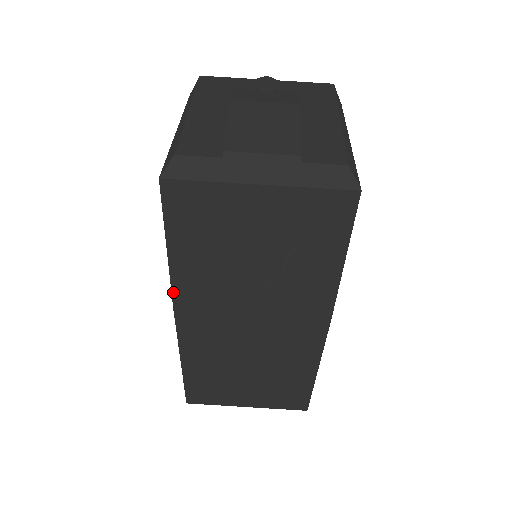
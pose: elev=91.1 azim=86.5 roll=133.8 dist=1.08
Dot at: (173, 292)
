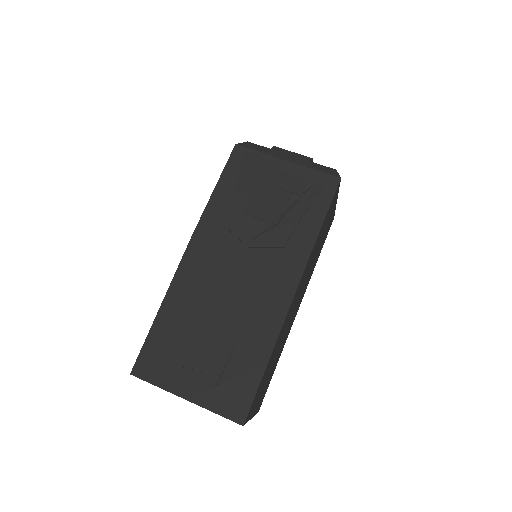
Dot at: (200, 221)
